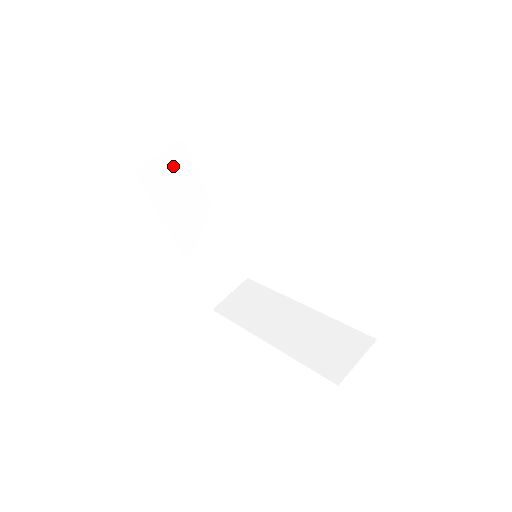
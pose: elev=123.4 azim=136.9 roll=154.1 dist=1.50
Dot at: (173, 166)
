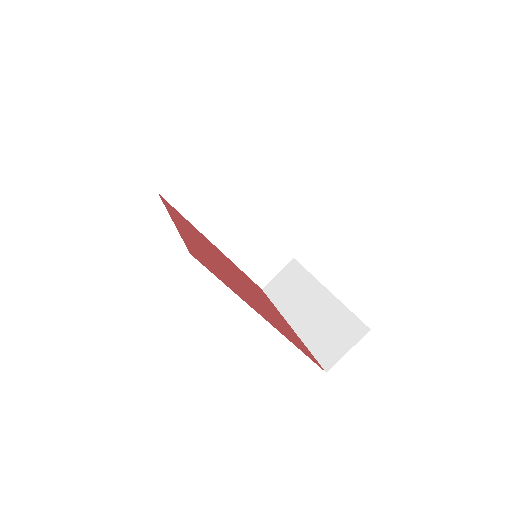
Dot at: occluded
